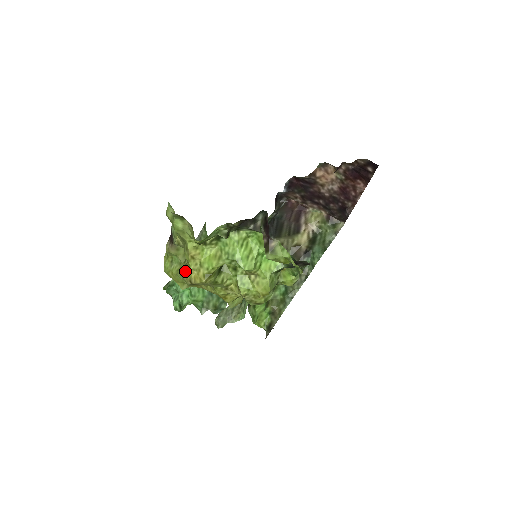
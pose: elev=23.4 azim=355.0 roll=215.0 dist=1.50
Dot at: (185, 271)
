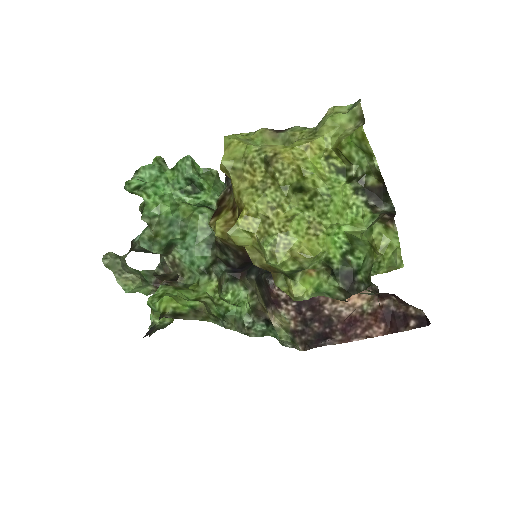
Dot at: (280, 146)
